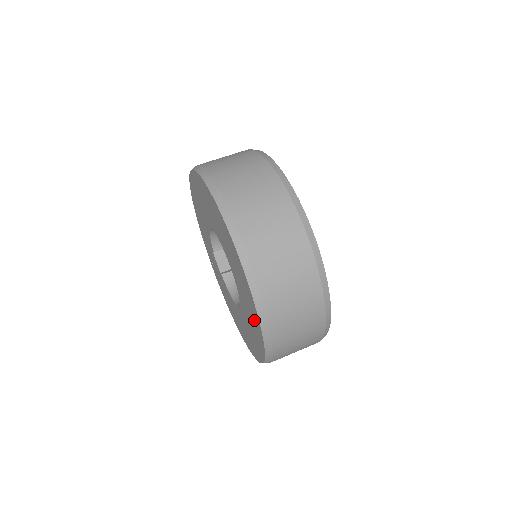
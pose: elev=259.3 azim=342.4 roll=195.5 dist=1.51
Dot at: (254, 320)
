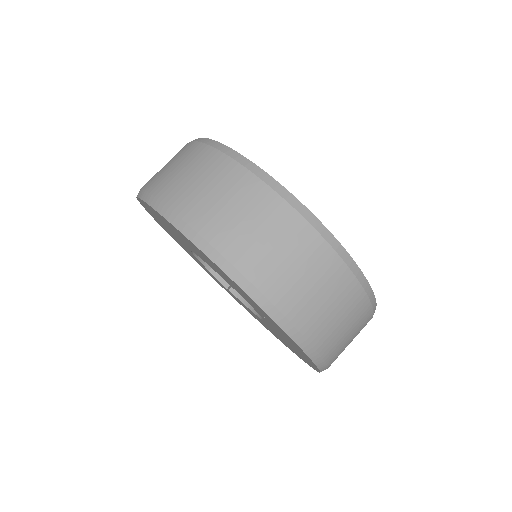
Dot at: occluded
